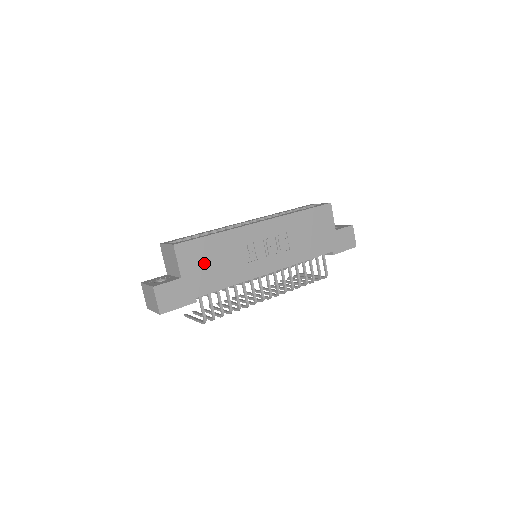
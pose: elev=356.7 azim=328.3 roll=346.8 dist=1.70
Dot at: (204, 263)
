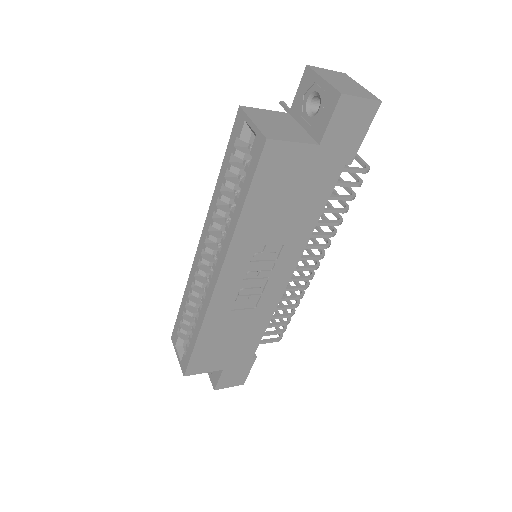
Dot at: (223, 350)
